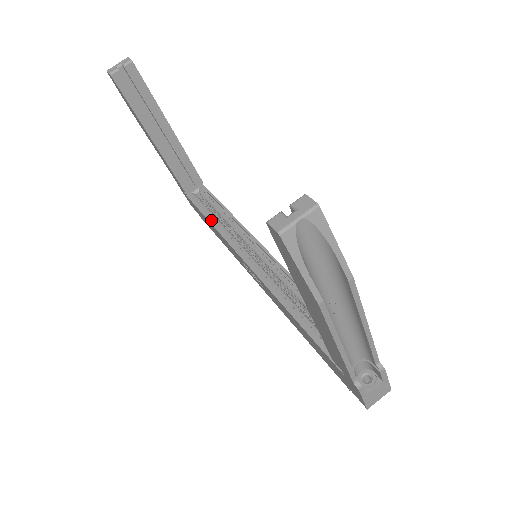
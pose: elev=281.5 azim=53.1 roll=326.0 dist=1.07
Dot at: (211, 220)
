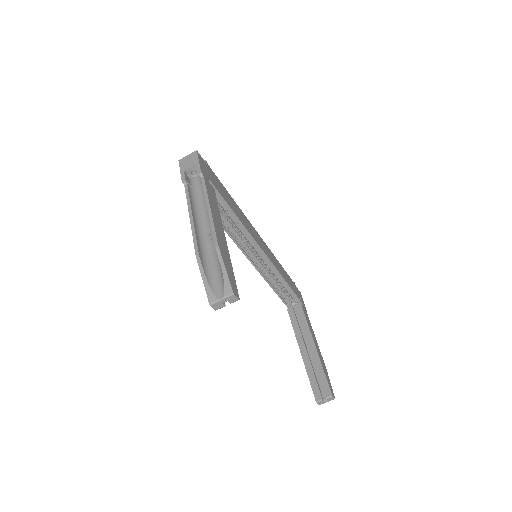
Dot at: occluded
